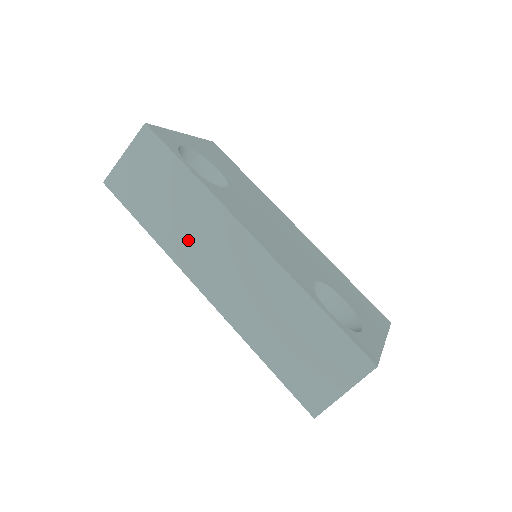
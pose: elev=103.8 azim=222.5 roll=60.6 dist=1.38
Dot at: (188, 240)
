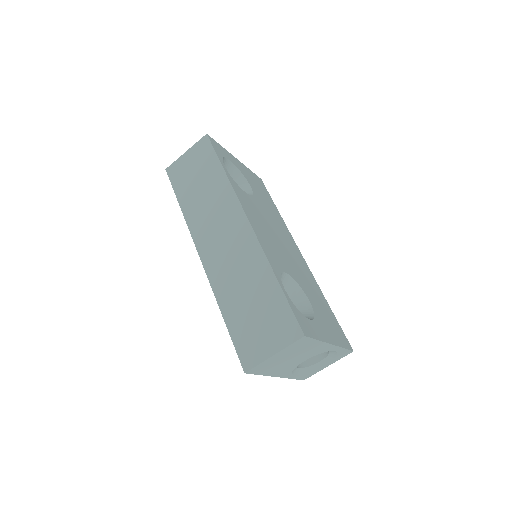
Dot at: (204, 216)
